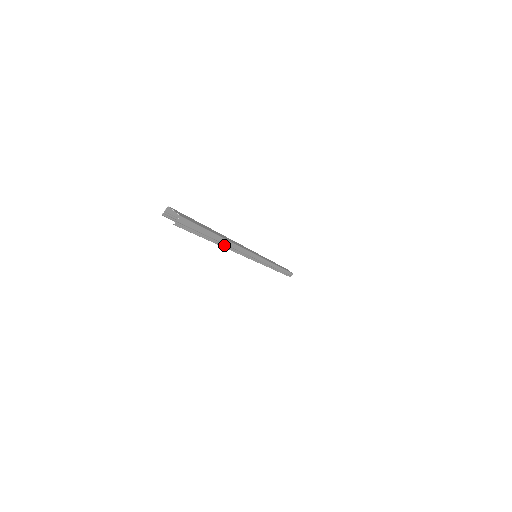
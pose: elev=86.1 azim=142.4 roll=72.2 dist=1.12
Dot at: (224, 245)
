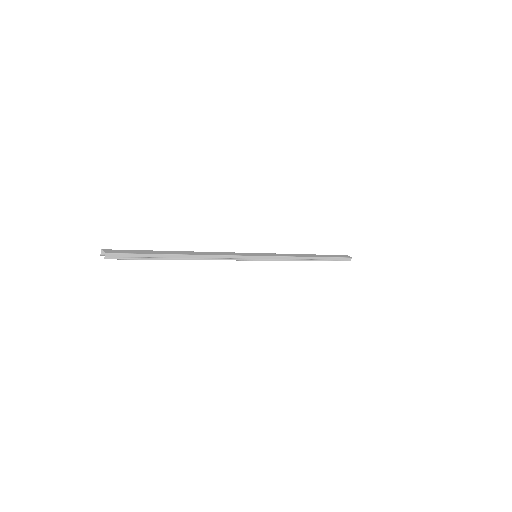
Dot at: (185, 258)
